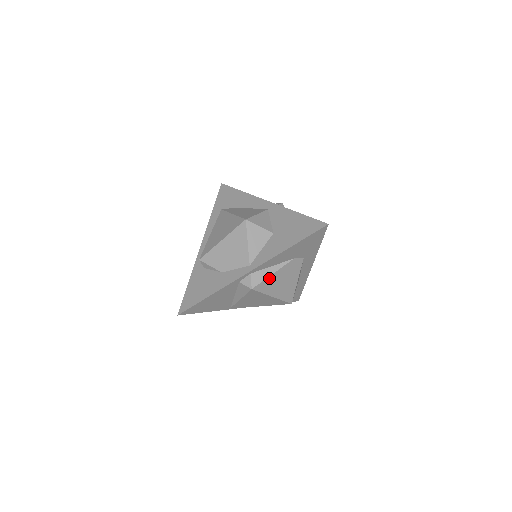
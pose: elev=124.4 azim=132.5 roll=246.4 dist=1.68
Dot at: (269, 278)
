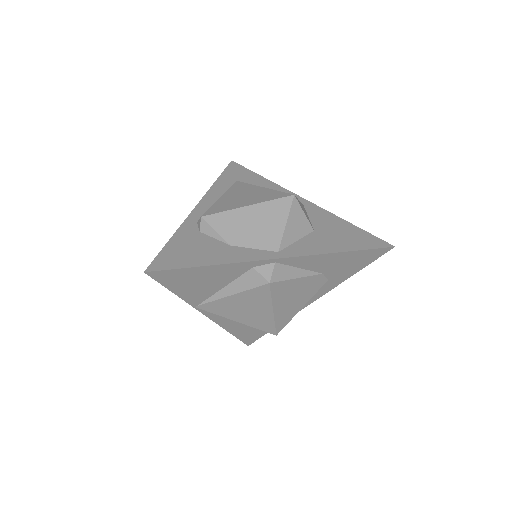
Dot at: (290, 281)
